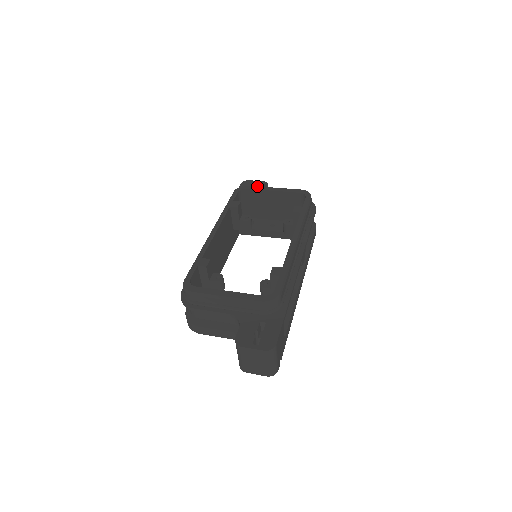
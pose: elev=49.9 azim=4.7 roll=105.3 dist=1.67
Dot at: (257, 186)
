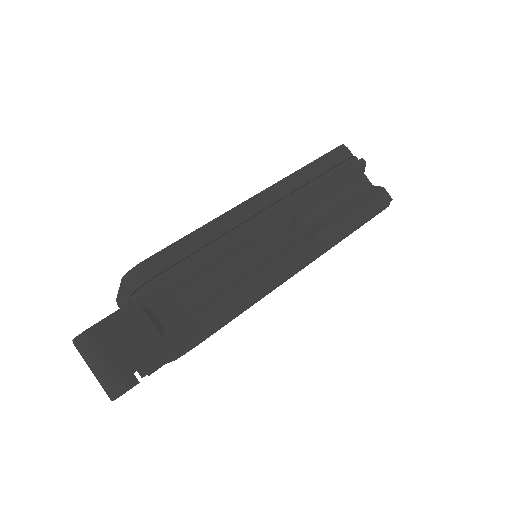
Dot at: occluded
